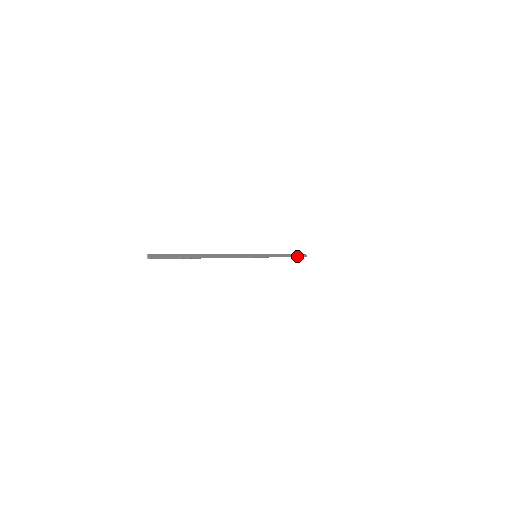
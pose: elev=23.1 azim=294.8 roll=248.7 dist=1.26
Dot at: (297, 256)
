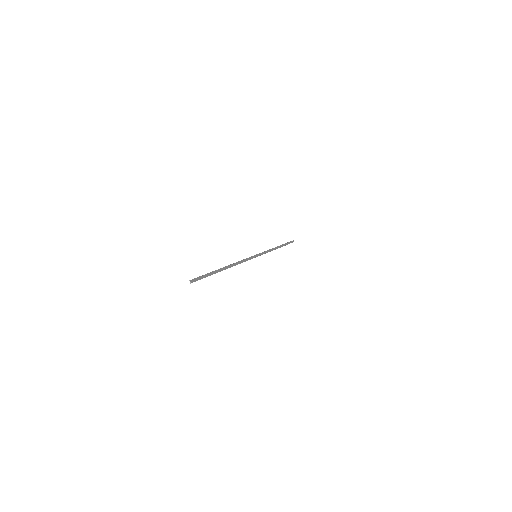
Dot at: (286, 244)
